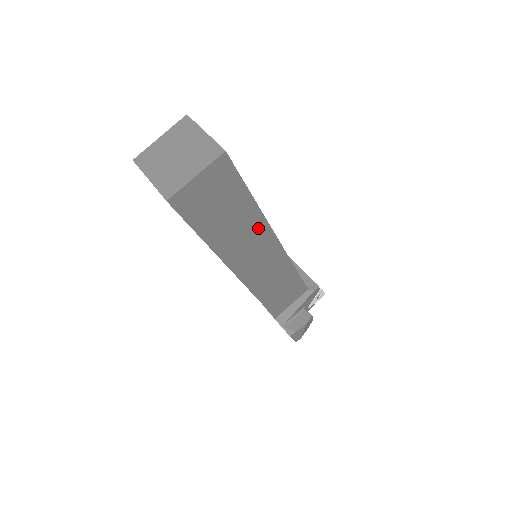
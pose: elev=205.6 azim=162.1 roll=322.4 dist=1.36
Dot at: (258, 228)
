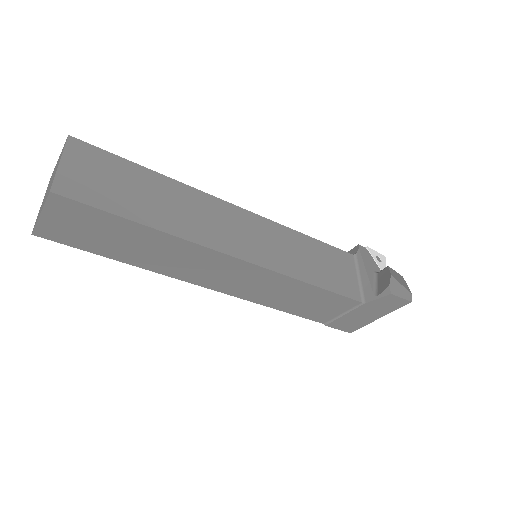
Dot at: (195, 199)
